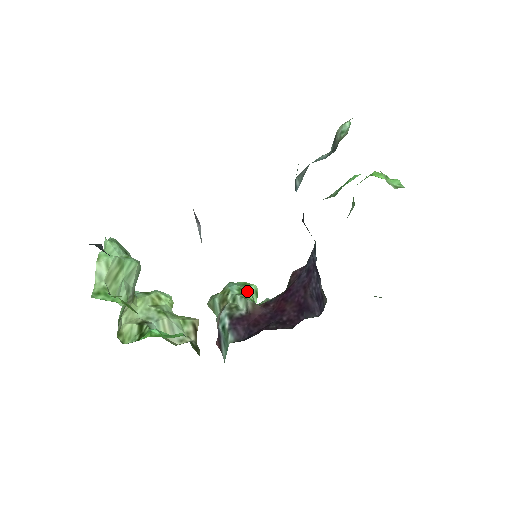
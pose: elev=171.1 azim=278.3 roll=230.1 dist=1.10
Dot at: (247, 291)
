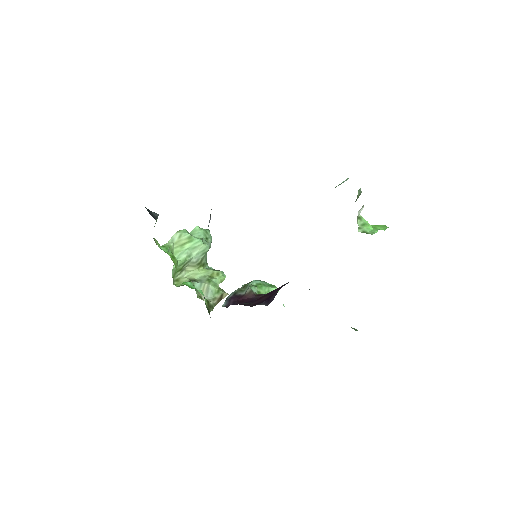
Dot at: (263, 287)
